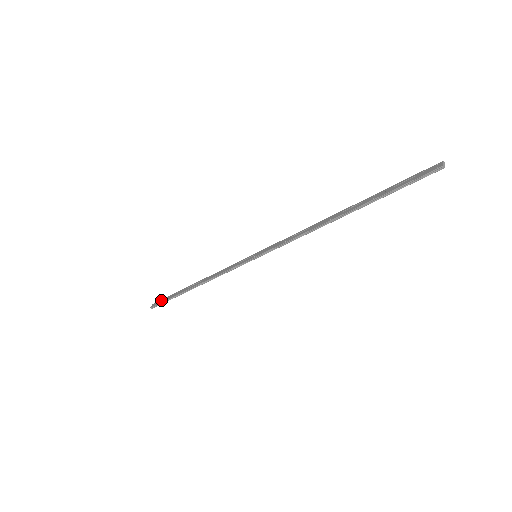
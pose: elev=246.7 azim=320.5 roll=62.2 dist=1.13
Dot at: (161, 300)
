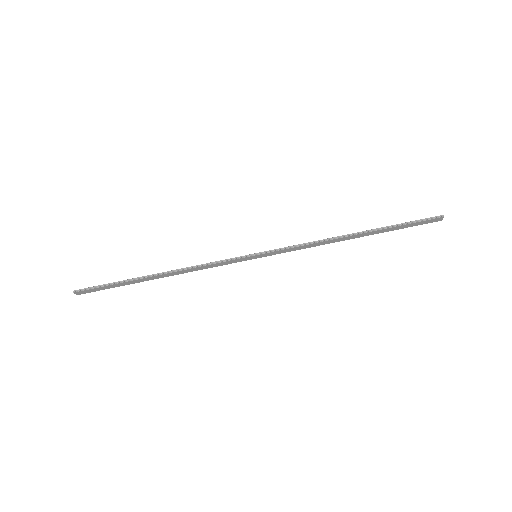
Dot at: (96, 288)
